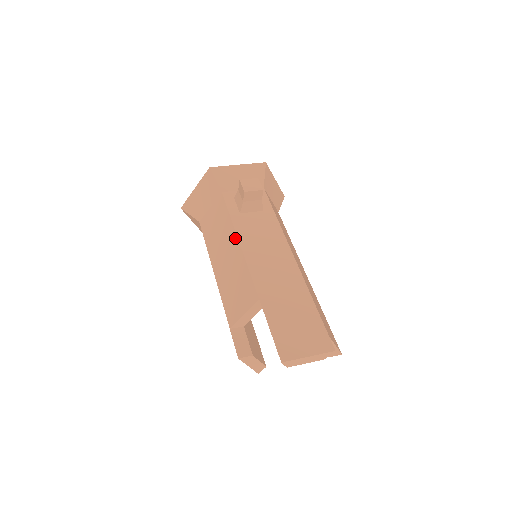
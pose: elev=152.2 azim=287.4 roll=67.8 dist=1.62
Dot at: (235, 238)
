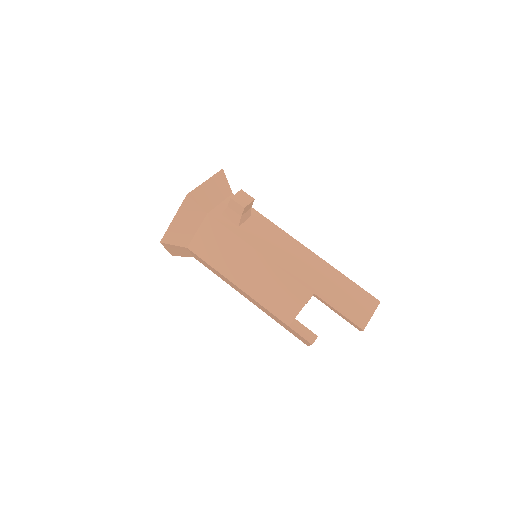
Dot at: (253, 251)
